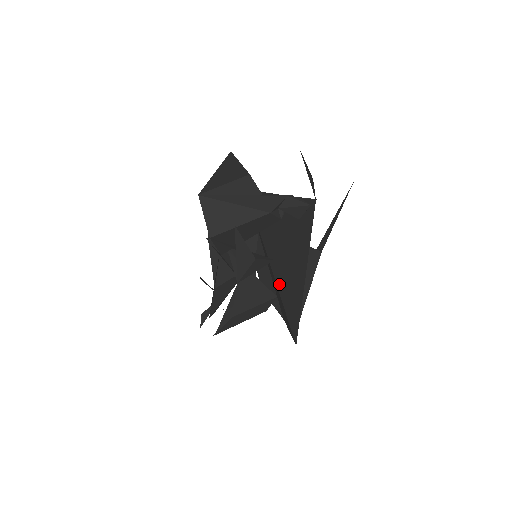
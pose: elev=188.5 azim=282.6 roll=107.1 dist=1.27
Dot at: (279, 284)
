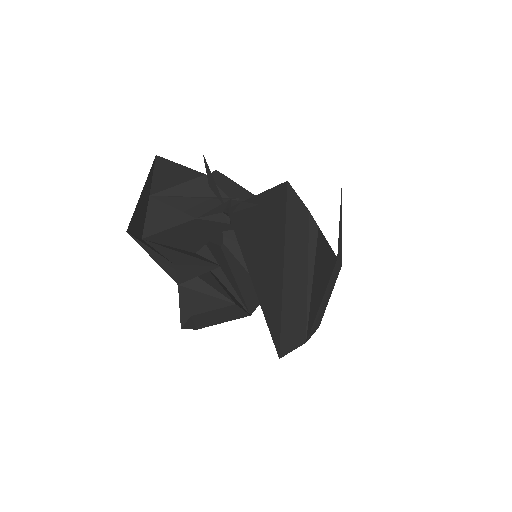
Dot at: (279, 289)
